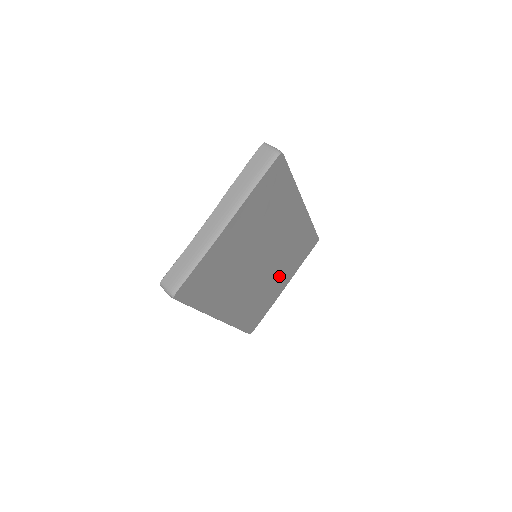
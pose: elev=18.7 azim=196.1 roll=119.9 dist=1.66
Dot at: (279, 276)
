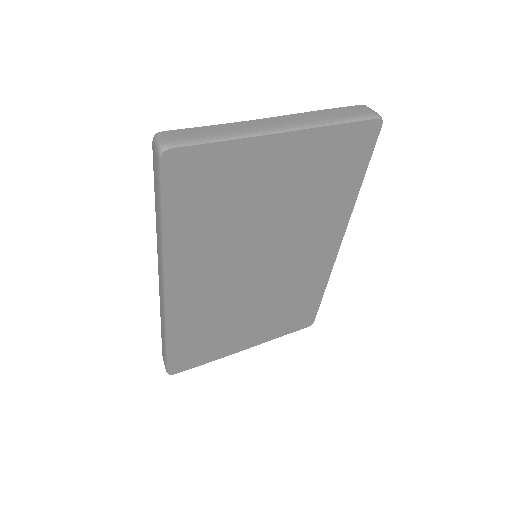
Dot at: (254, 319)
